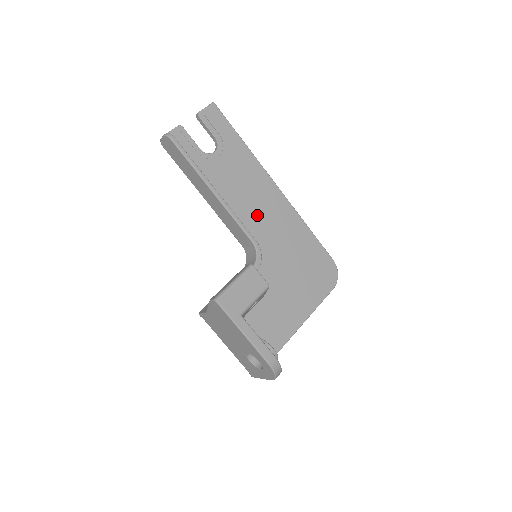
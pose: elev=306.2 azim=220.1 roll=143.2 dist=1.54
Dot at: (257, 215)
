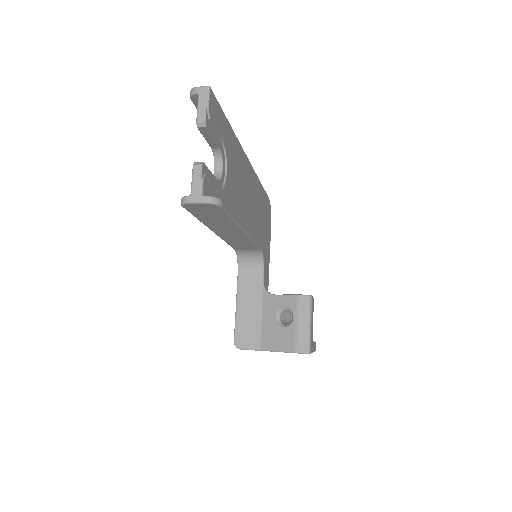
Dot at: (248, 211)
